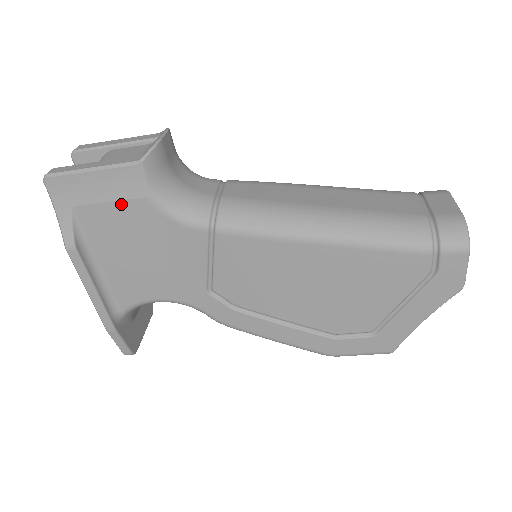
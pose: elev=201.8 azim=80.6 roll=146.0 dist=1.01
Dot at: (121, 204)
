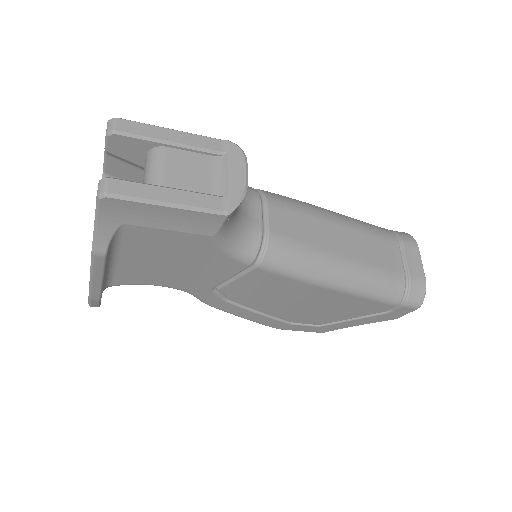
Dot at: (181, 234)
